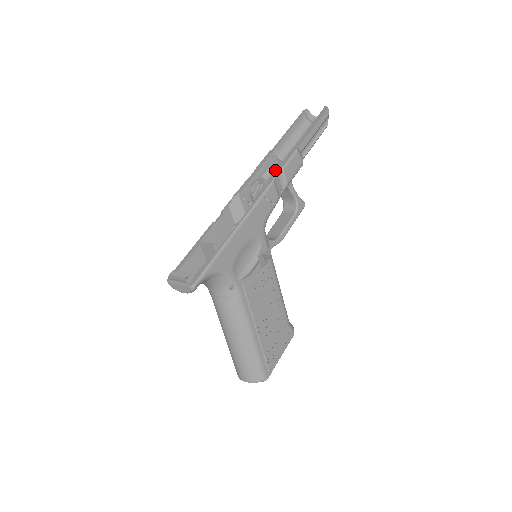
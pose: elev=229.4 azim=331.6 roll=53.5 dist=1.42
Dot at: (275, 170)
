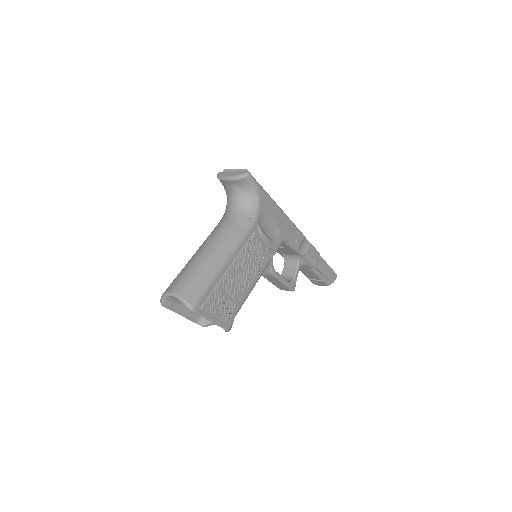
Dot at: occluded
